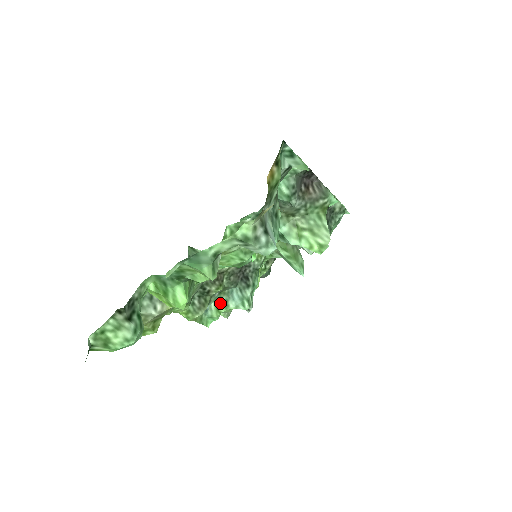
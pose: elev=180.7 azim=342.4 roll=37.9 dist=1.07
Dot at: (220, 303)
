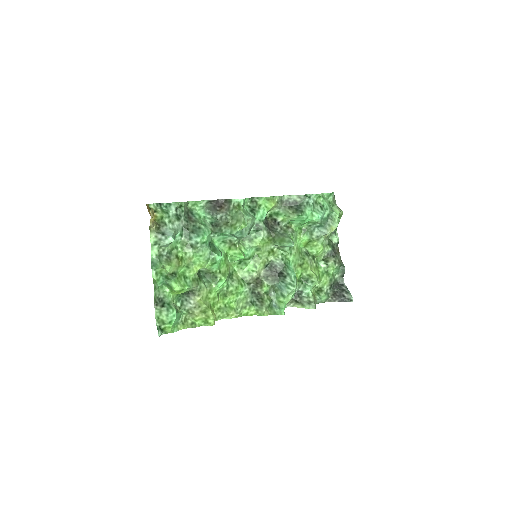
Dot at: (280, 297)
